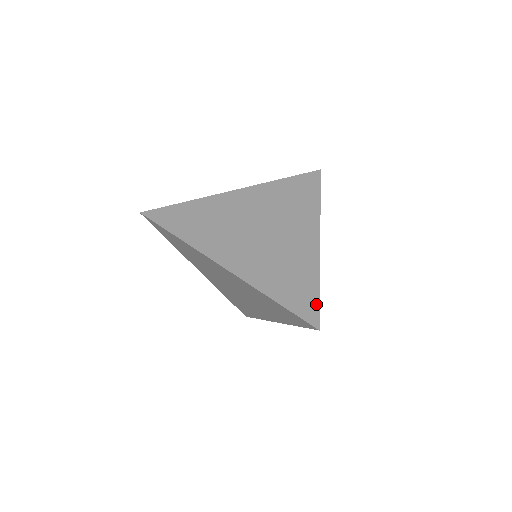
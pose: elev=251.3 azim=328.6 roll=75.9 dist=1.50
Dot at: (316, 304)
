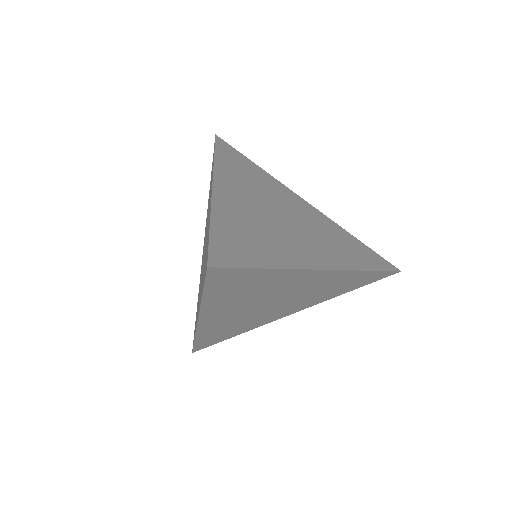
Dot at: (240, 264)
